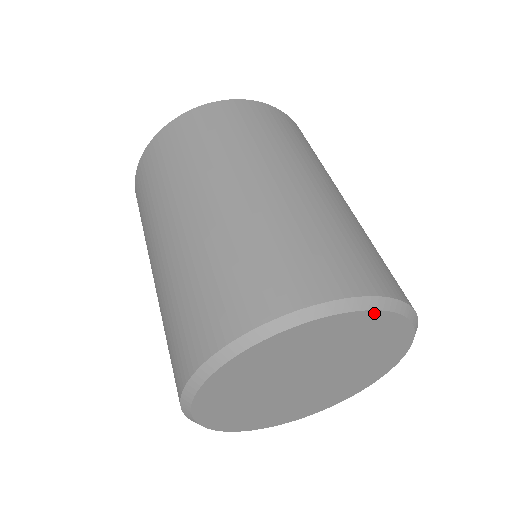
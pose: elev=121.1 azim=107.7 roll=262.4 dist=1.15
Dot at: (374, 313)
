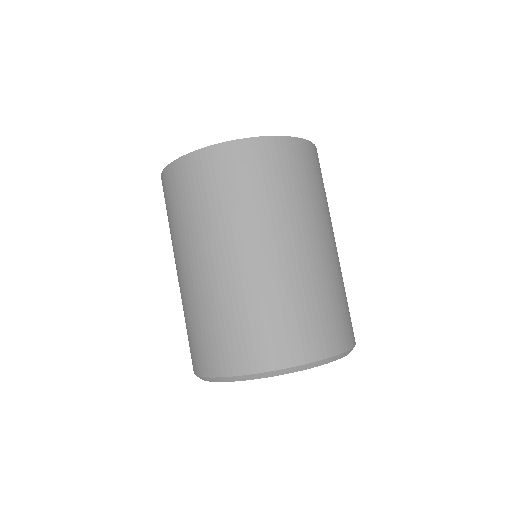
Dot at: (323, 364)
